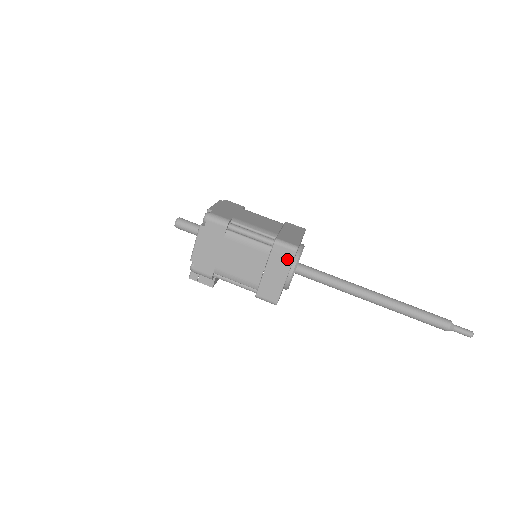
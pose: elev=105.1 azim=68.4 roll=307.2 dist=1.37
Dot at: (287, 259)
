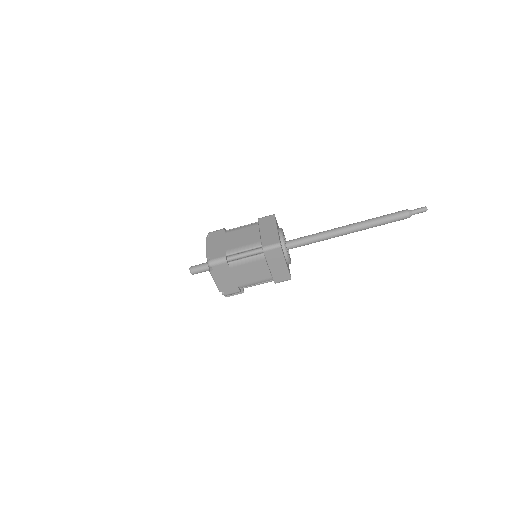
Dot at: (278, 254)
